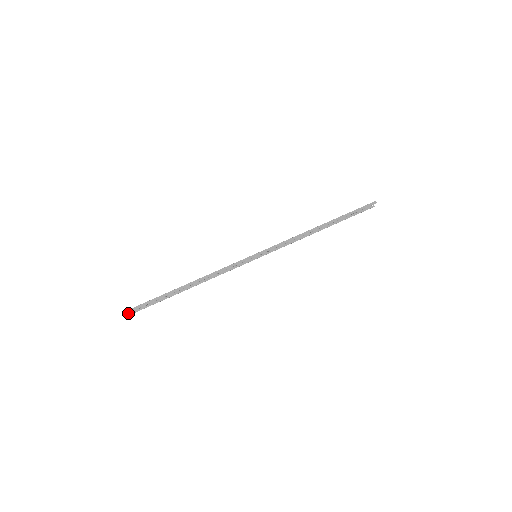
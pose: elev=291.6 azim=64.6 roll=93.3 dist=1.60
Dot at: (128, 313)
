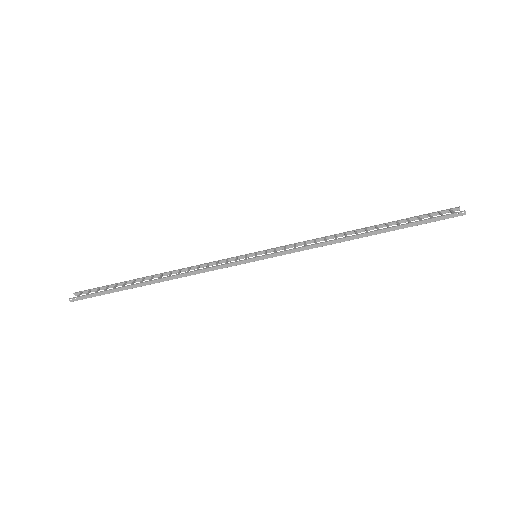
Dot at: (77, 292)
